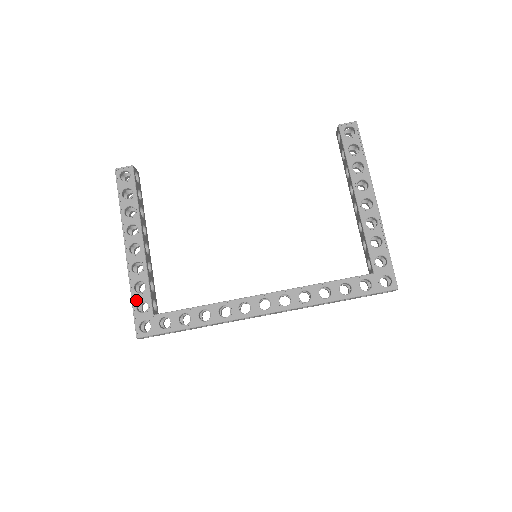
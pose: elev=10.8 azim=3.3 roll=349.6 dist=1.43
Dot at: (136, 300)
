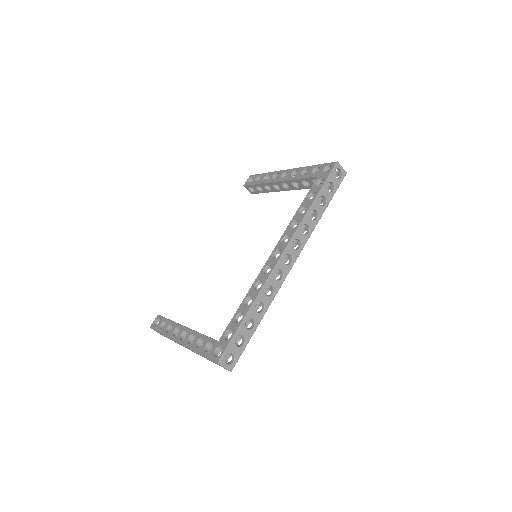
Dot at: (202, 350)
